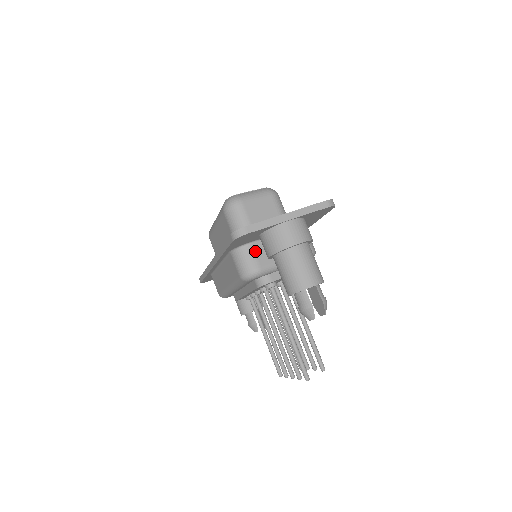
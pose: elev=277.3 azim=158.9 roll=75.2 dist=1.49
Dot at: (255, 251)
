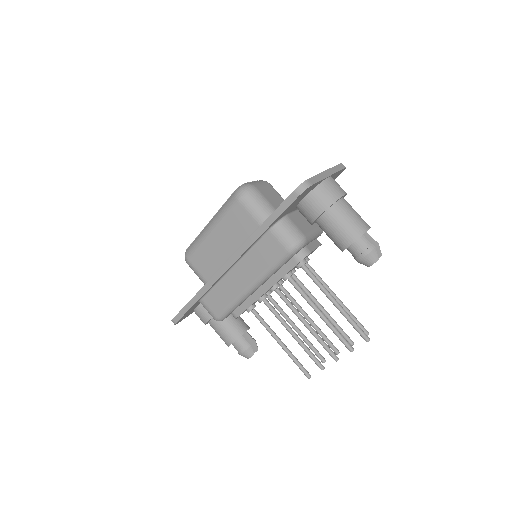
Dot at: (293, 222)
